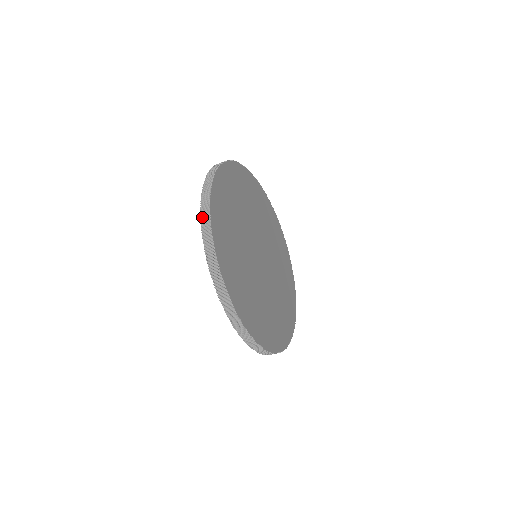
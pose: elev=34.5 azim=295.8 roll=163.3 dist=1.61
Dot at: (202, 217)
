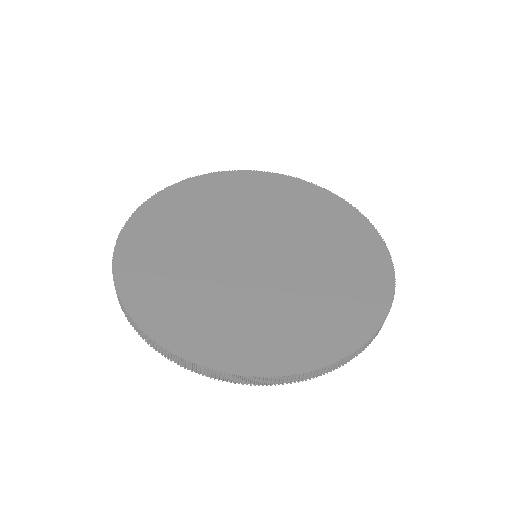
Dot at: occluded
